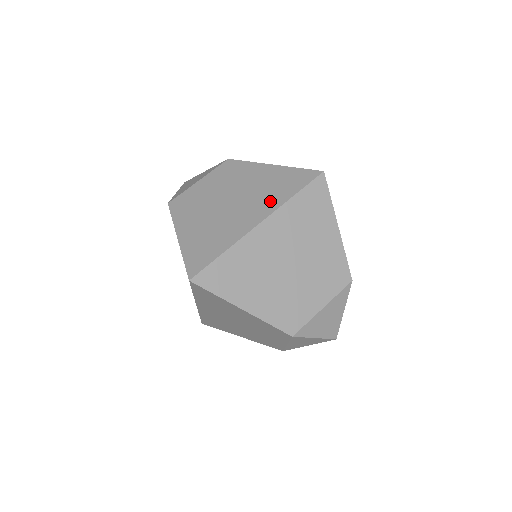
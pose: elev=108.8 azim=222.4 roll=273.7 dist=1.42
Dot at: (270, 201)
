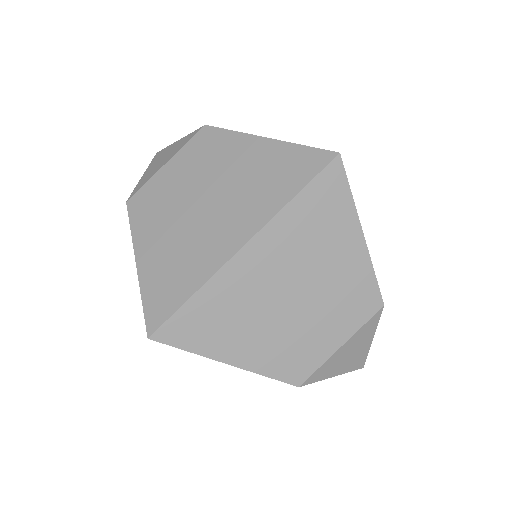
Dot at: (258, 207)
